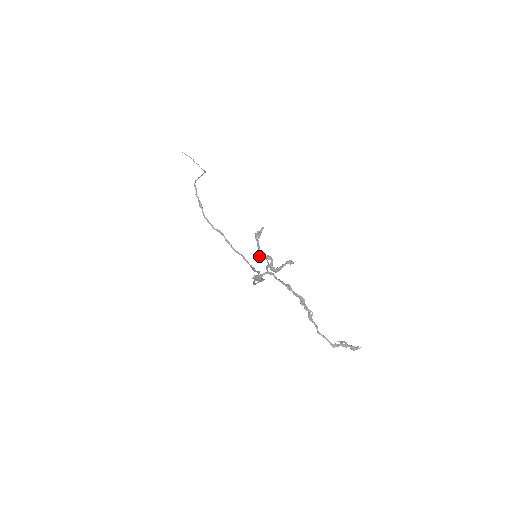
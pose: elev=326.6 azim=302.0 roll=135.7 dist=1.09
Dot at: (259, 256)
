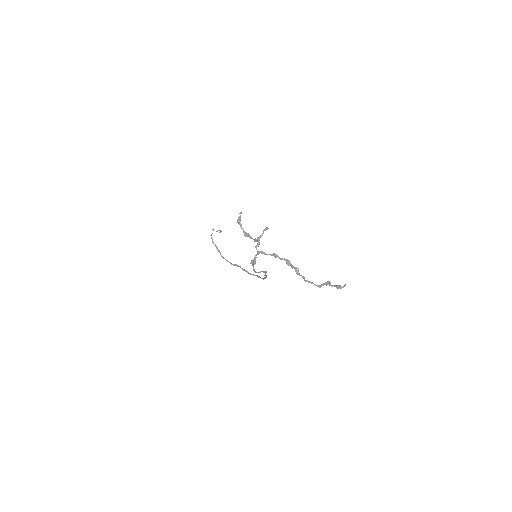
Dot at: (245, 236)
